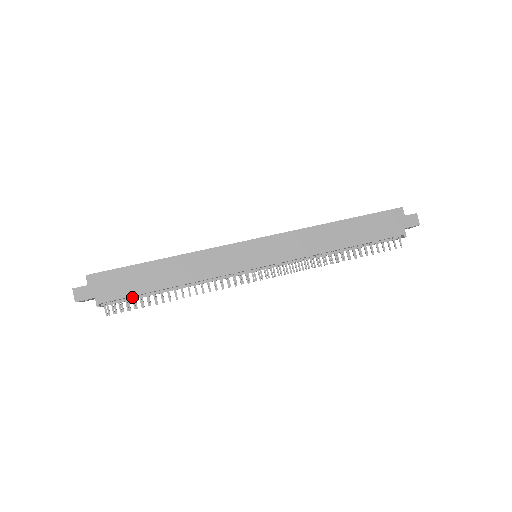
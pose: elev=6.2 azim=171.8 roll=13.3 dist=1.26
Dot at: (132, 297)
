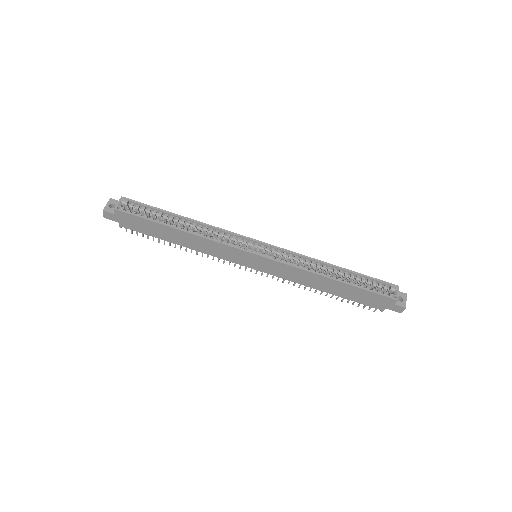
Dot at: (147, 233)
